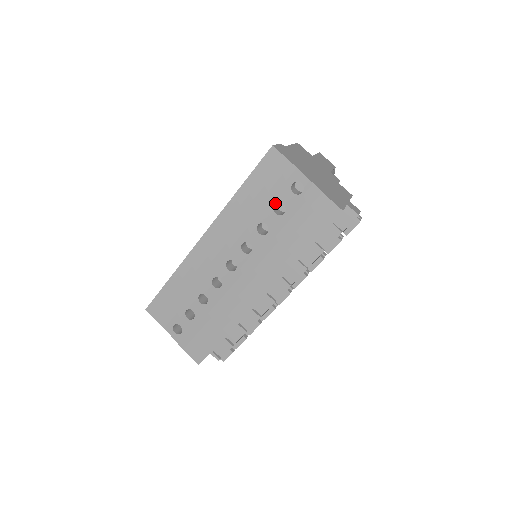
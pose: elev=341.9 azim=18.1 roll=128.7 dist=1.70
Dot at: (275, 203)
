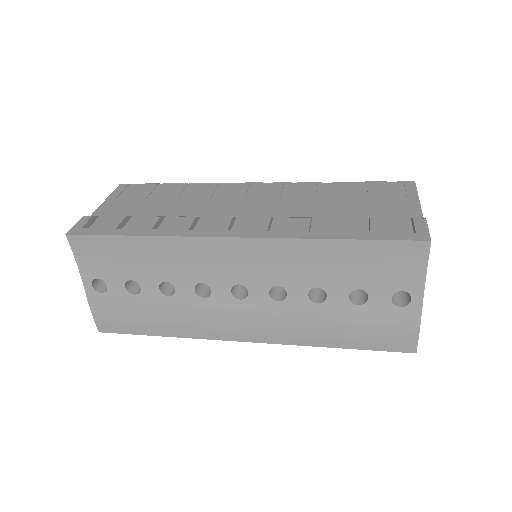
Dot at: (361, 288)
